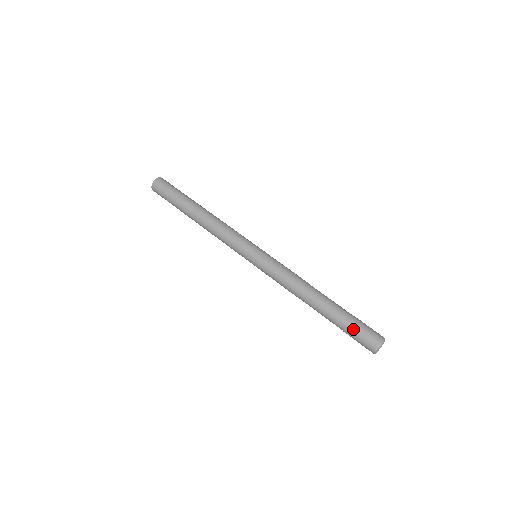
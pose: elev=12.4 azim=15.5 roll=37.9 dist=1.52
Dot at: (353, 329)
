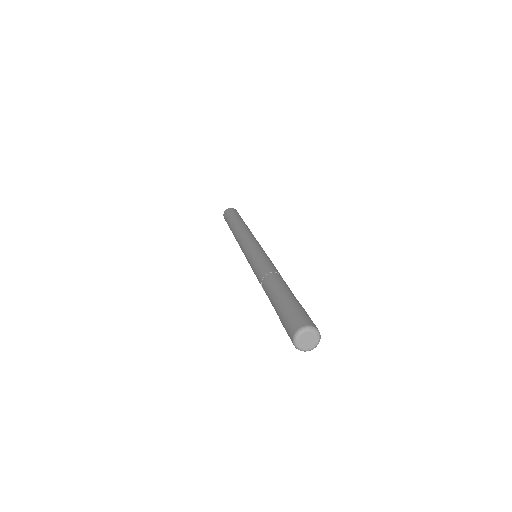
Dot at: (281, 319)
